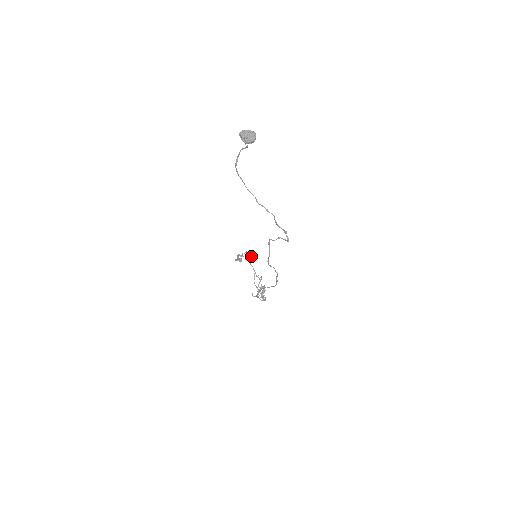
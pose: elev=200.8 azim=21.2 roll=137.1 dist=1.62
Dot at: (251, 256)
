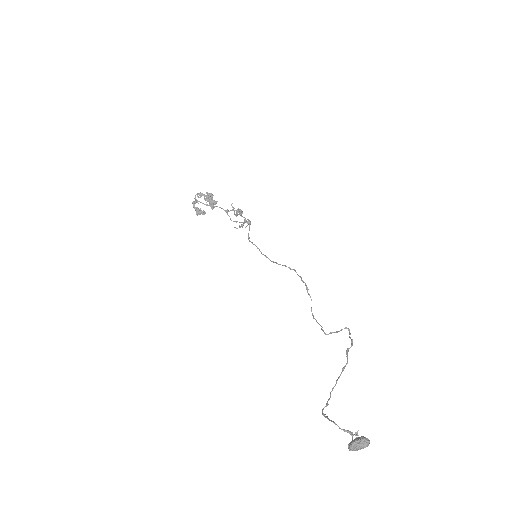
Dot at: (210, 199)
